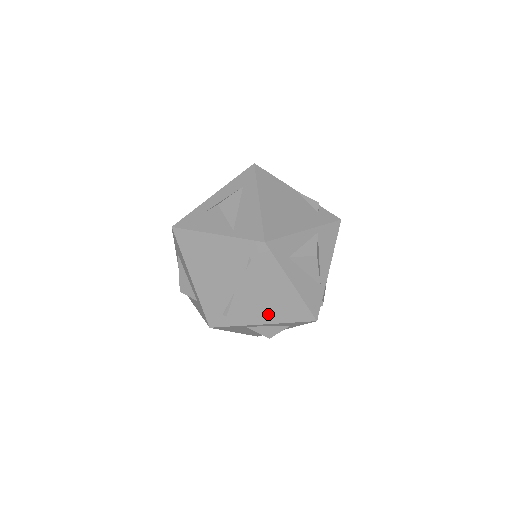
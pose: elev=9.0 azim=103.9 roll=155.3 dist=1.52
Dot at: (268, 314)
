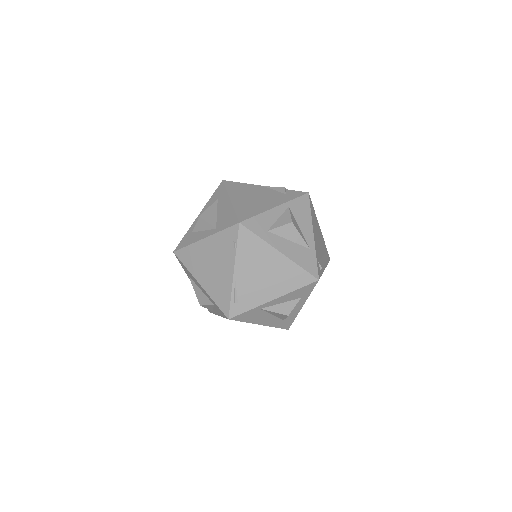
Dot at: (273, 288)
